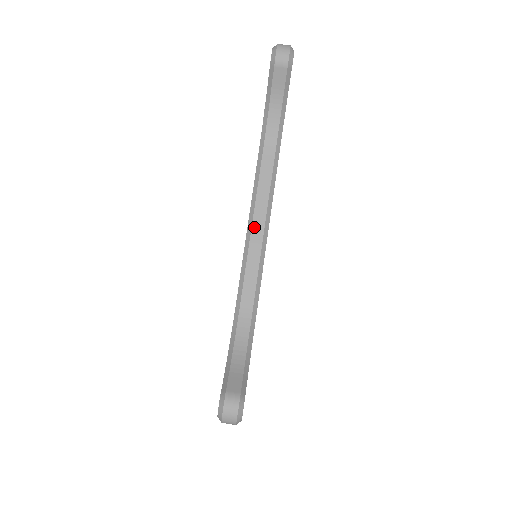
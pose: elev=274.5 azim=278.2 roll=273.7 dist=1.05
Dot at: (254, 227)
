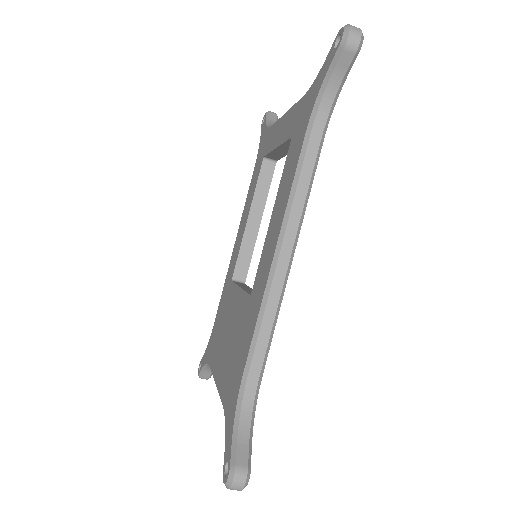
Dot at: occluded
